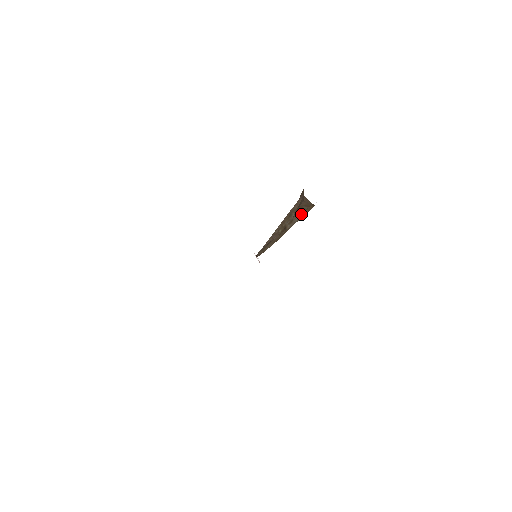
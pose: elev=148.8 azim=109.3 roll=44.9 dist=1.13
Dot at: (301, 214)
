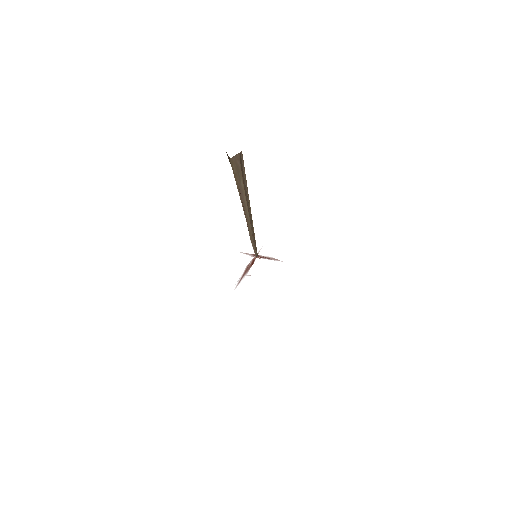
Dot at: (235, 176)
